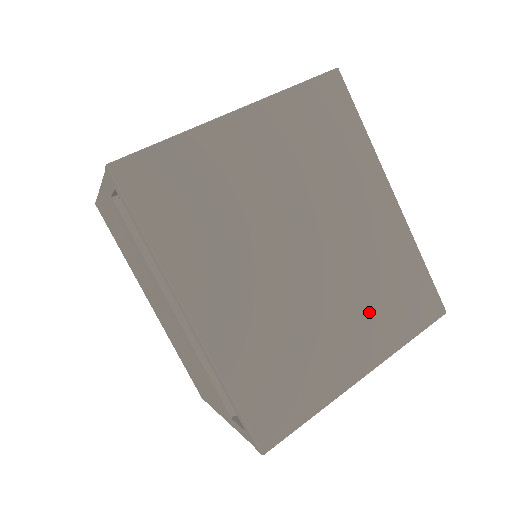
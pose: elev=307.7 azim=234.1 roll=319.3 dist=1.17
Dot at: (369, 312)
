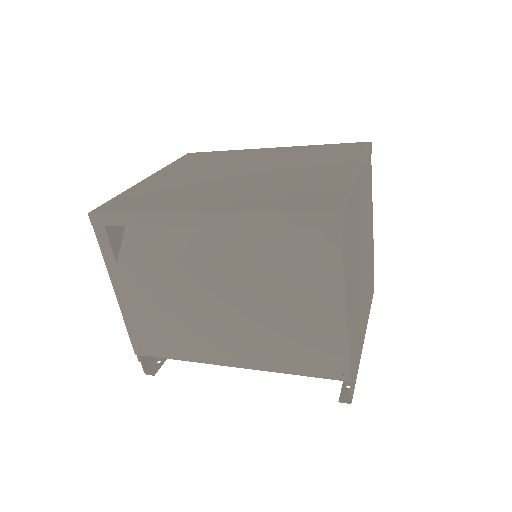
Dot at: (320, 162)
